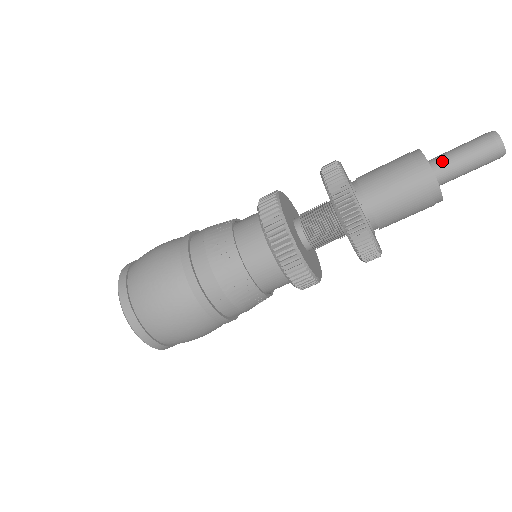
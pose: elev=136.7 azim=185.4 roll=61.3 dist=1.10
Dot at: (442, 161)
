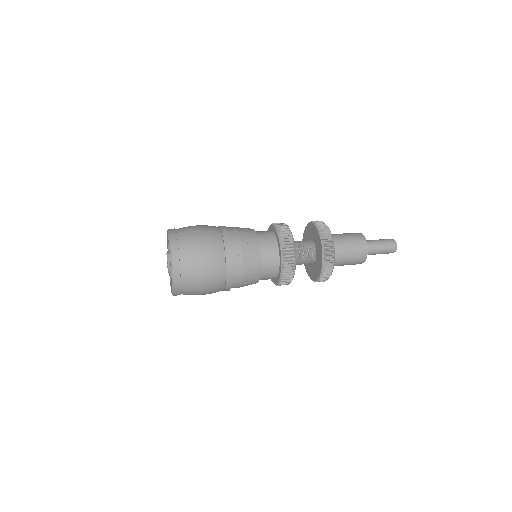
Dot at: (371, 248)
